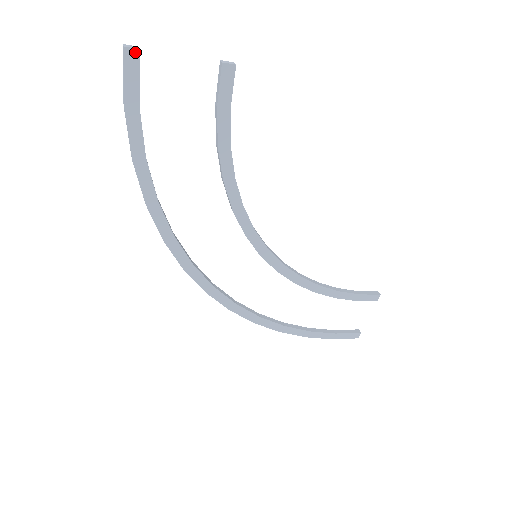
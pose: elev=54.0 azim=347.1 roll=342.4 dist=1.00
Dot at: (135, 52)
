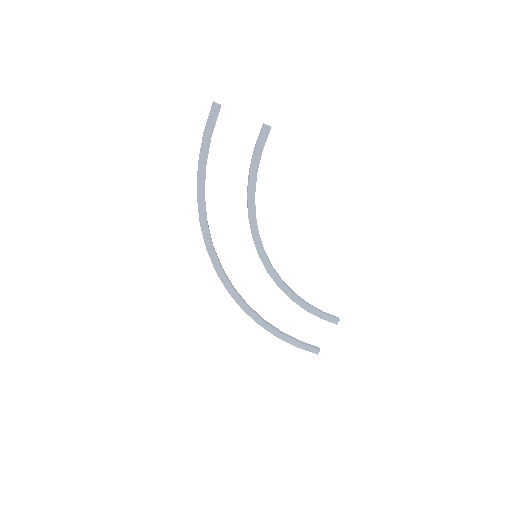
Dot at: (218, 107)
